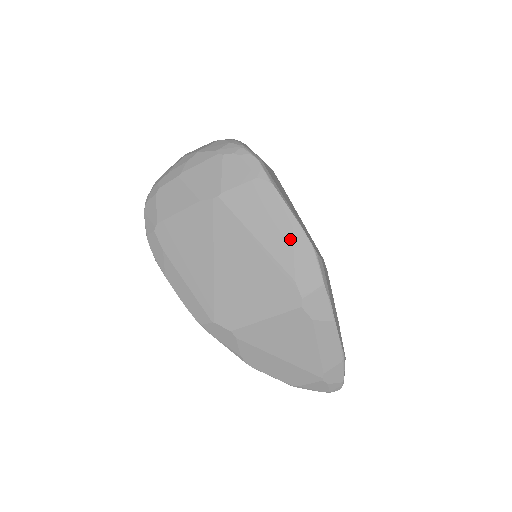
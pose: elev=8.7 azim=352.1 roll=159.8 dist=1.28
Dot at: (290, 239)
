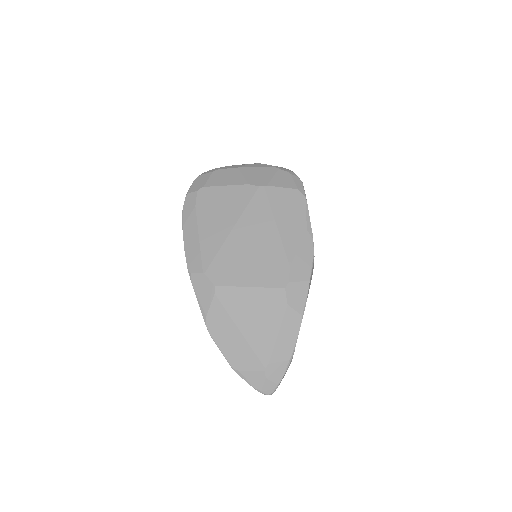
Dot at: (301, 237)
